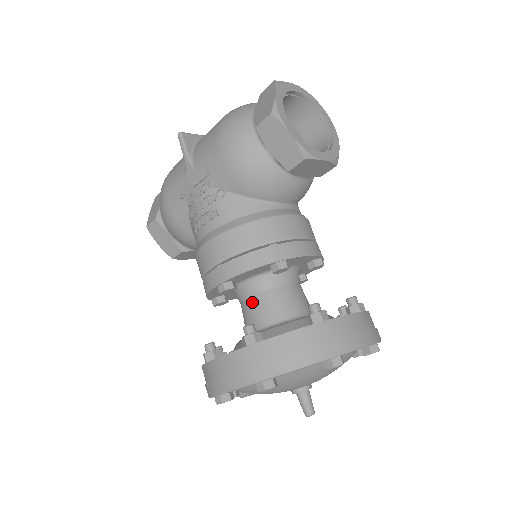
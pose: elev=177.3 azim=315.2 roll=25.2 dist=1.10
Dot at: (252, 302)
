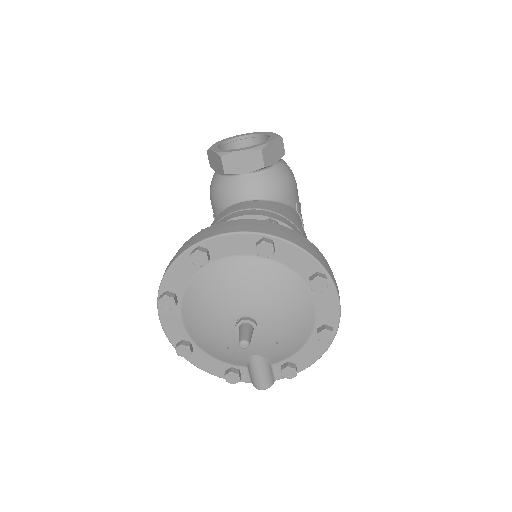
Dot at: occluded
